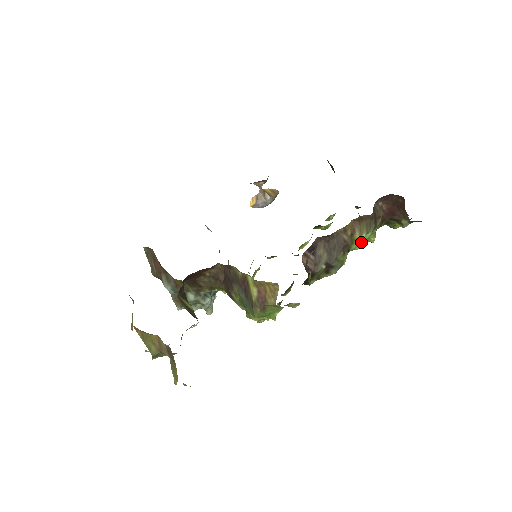
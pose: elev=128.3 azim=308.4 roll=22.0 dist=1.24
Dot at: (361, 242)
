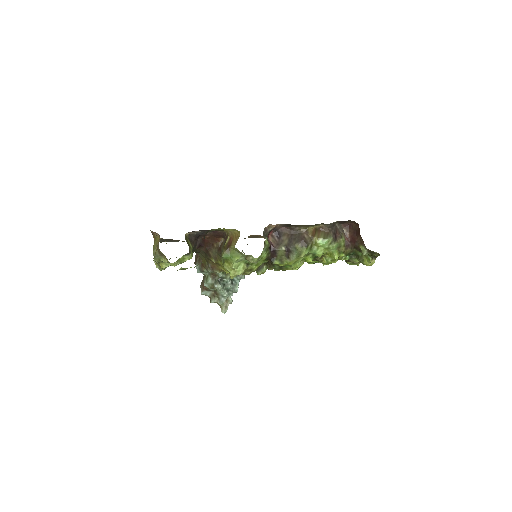
Dot at: (322, 249)
